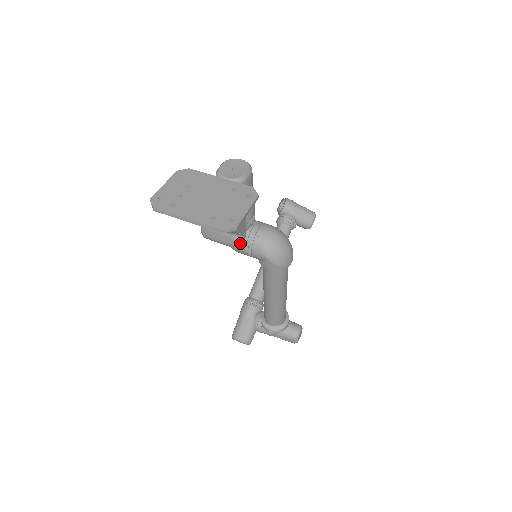
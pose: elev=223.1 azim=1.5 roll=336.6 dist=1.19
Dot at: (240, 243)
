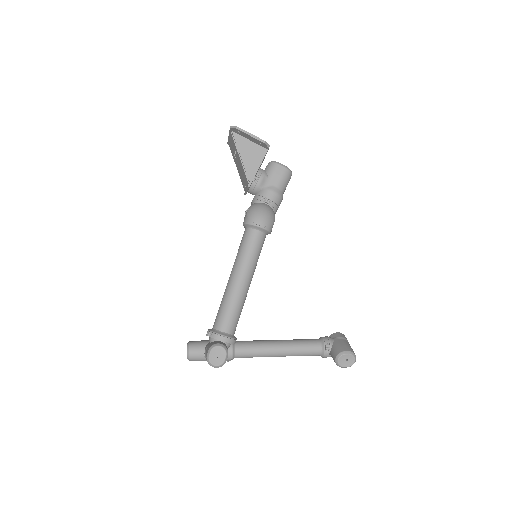
Dot at: occluded
